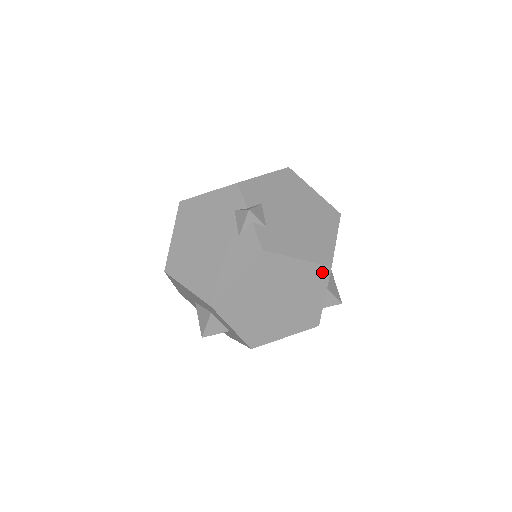
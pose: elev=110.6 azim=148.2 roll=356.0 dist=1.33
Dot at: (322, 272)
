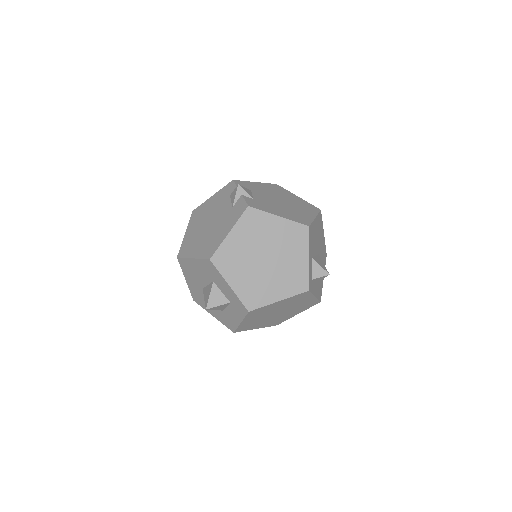
Dot at: (302, 231)
